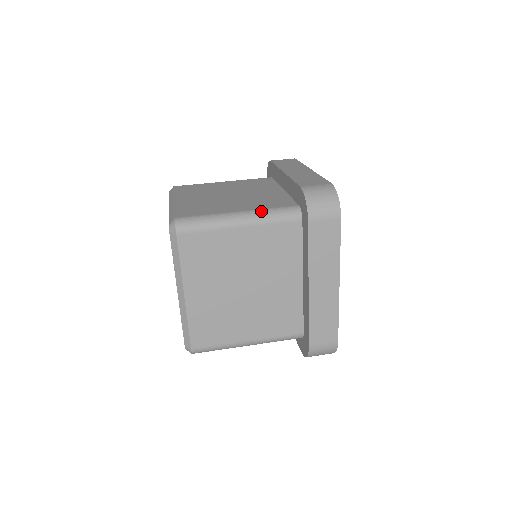
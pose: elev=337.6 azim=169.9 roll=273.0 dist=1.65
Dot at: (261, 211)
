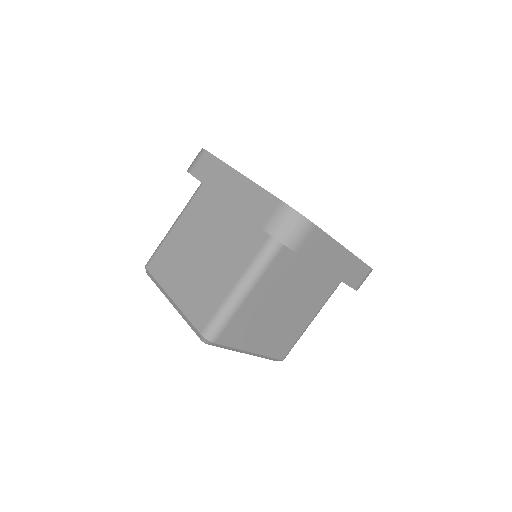
Dot at: occluded
